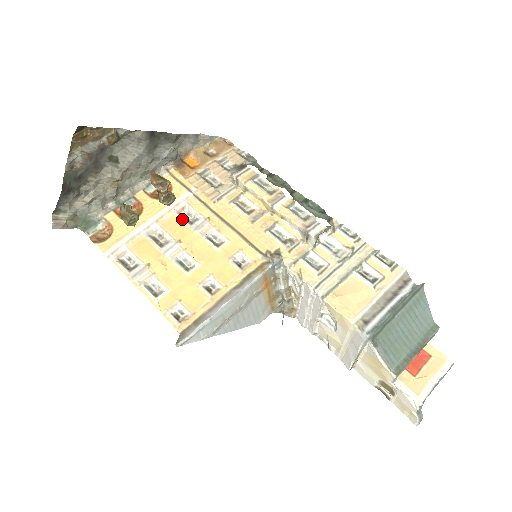
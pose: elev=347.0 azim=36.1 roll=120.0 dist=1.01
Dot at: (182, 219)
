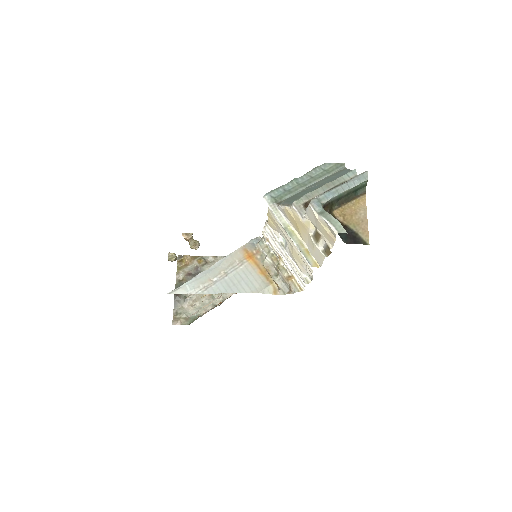
Dot at: occluded
